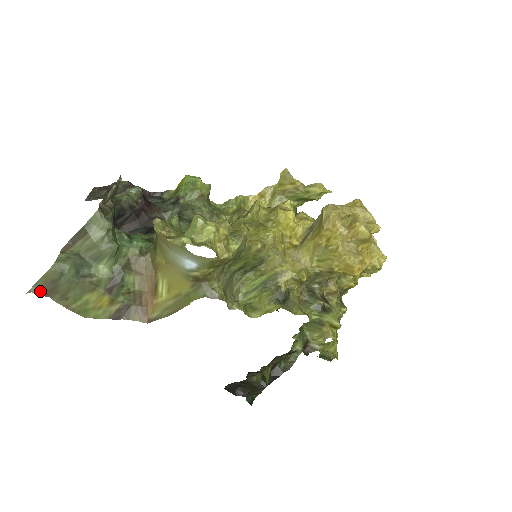
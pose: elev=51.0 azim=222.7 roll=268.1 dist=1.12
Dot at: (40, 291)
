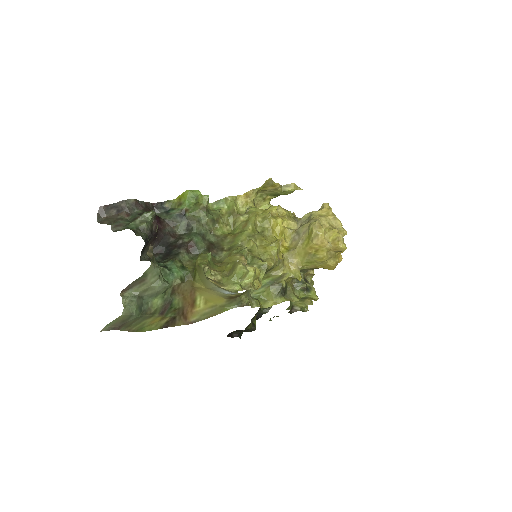
Dot at: (111, 328)
